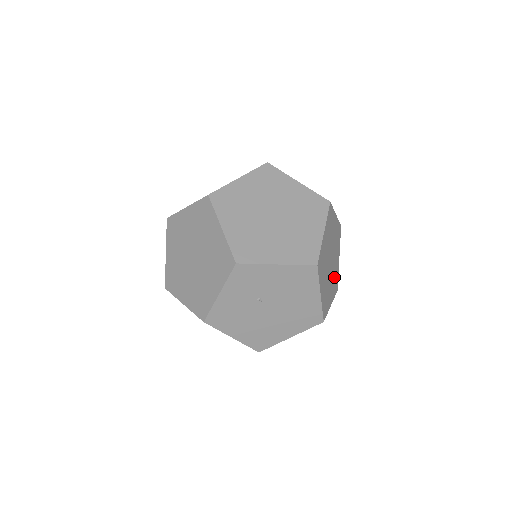
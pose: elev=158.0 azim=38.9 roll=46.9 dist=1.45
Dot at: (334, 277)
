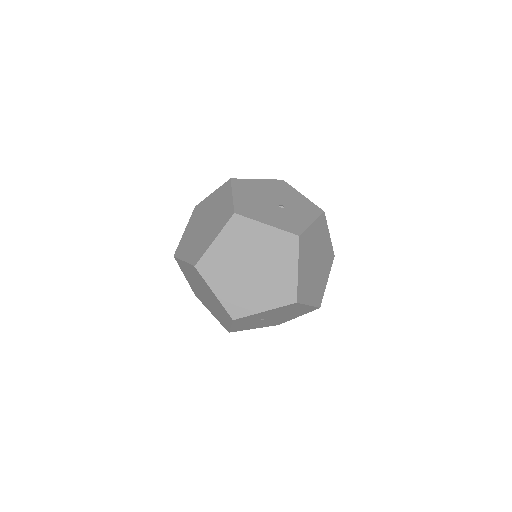
Dot at: (326, 259)
